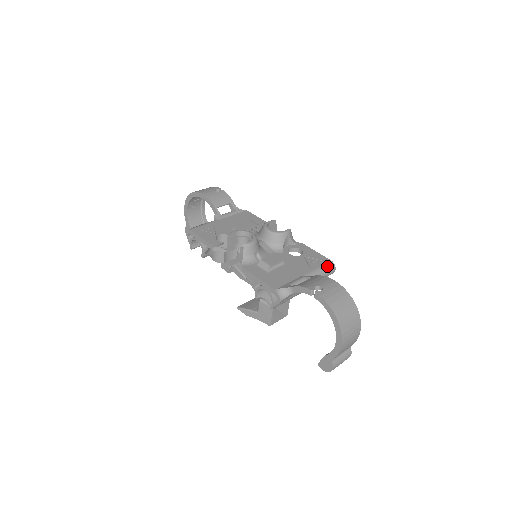
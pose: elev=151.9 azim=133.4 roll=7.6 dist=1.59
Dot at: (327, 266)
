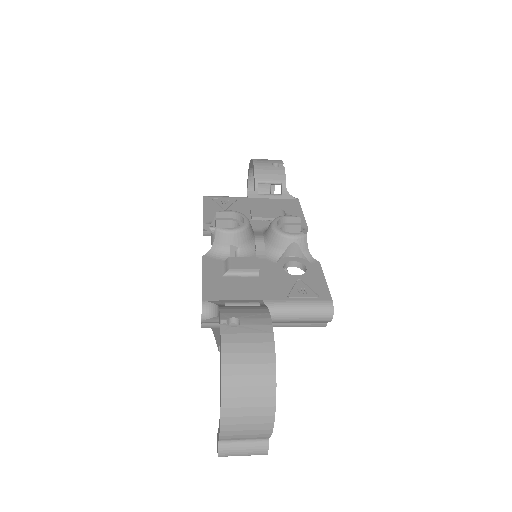
Dot at: (317, 305)
